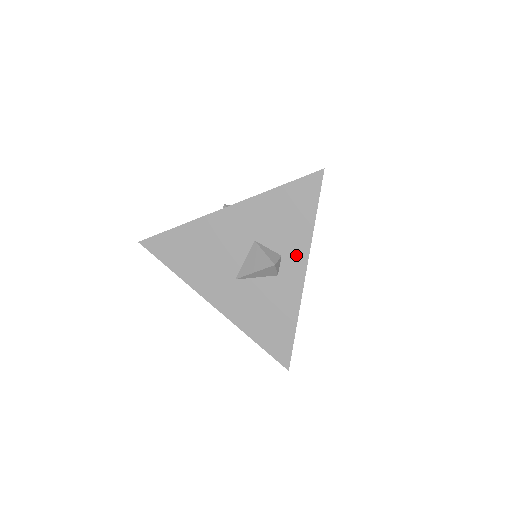
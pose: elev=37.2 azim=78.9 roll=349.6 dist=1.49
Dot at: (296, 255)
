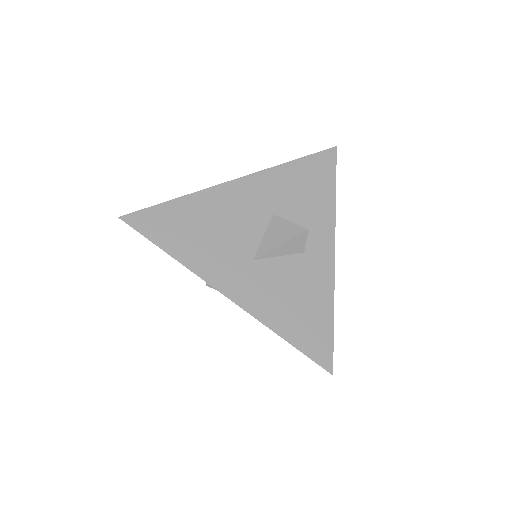
Dot at: (321, 229)
